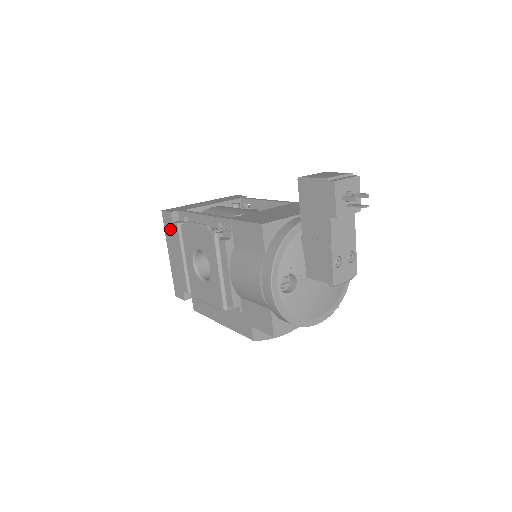
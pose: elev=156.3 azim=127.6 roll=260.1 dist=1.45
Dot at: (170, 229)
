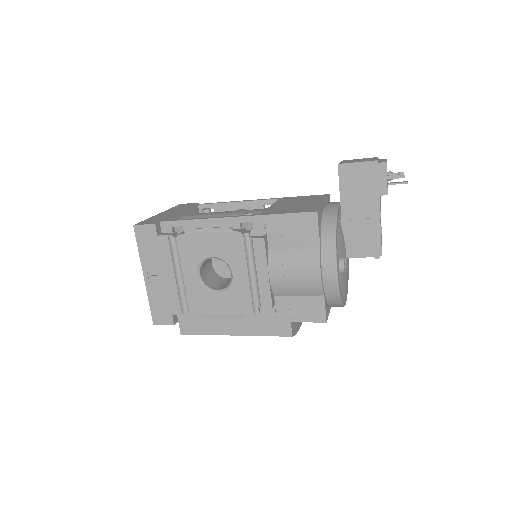
Dot at: (151, 245)
